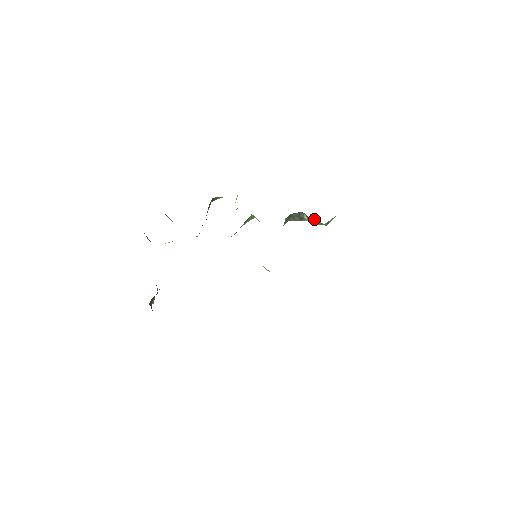
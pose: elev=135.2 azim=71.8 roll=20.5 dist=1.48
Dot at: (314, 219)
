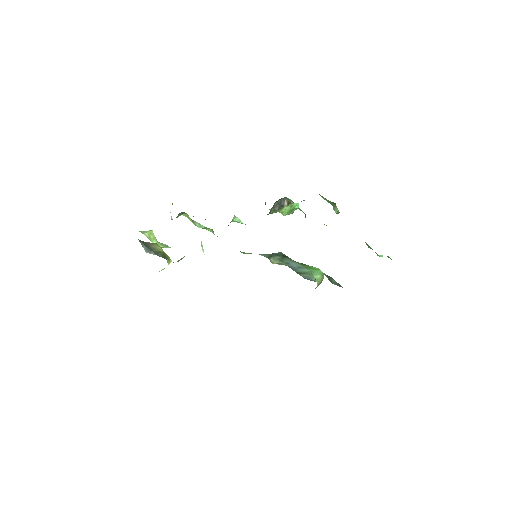
Dot at: (293, 203)
